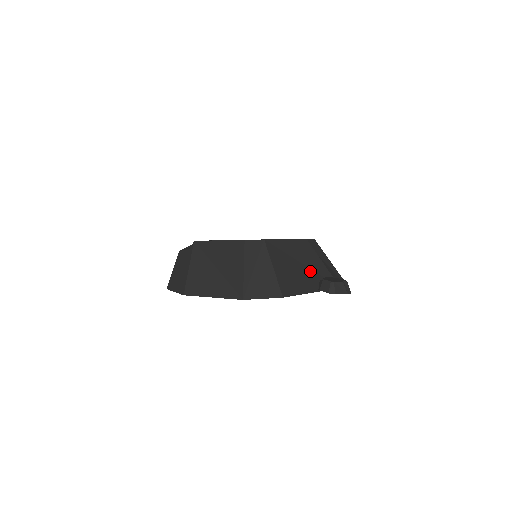
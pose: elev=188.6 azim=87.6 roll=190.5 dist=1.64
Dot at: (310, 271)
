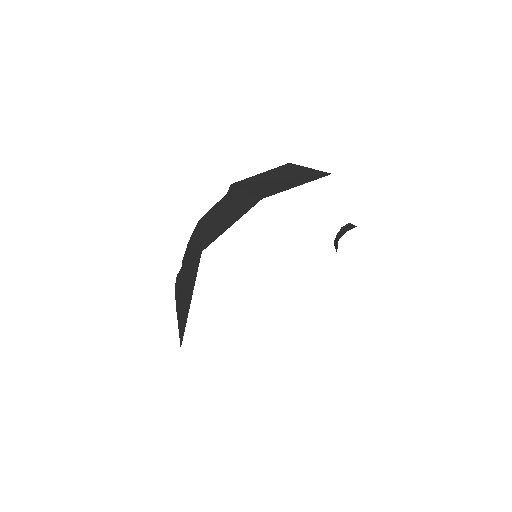
Dot at: occluded
